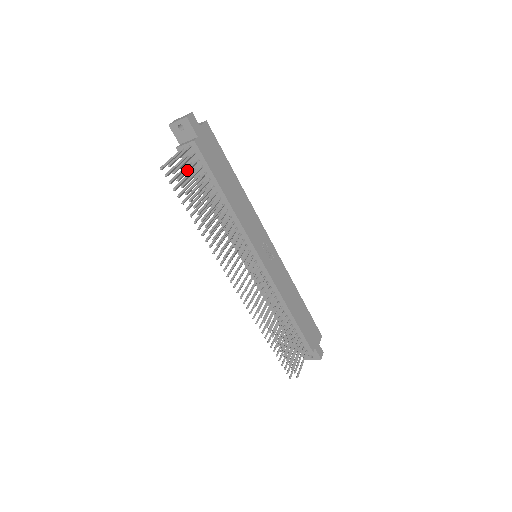
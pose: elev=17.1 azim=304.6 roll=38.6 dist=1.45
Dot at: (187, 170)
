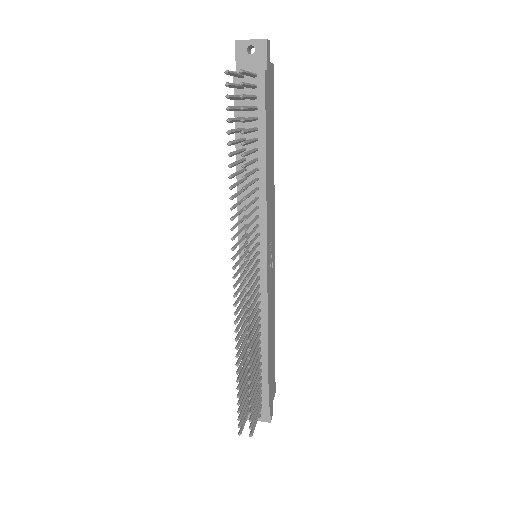
Dot at: (249, 96)
